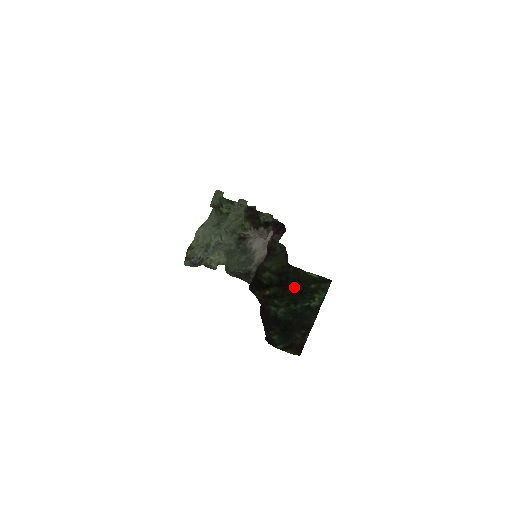
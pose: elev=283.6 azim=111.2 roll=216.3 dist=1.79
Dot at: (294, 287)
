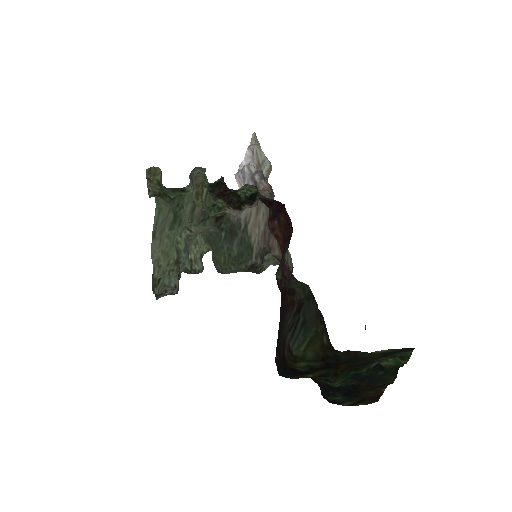
Dot at: (351, 364)
